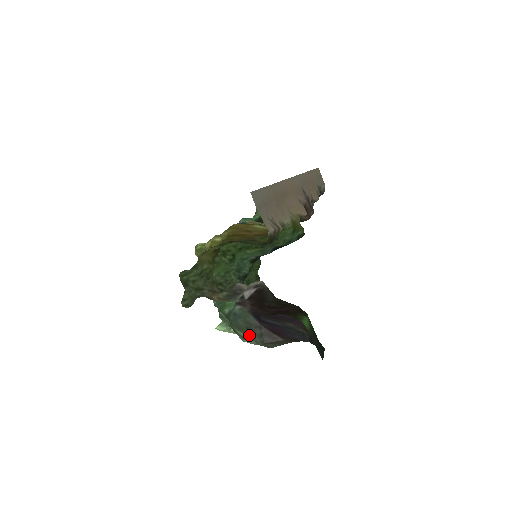
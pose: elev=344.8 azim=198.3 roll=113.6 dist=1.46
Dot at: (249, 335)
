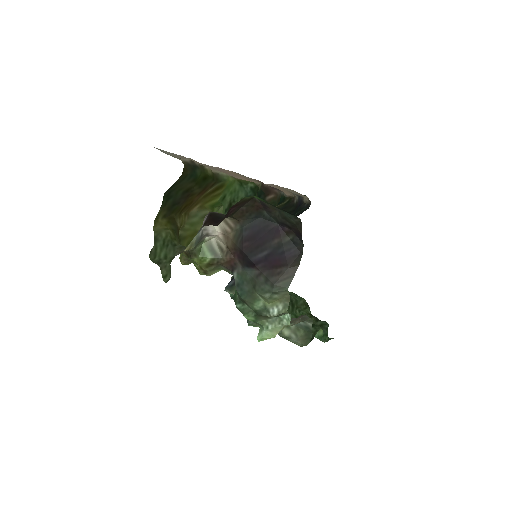
Dot at: (260, 292)
